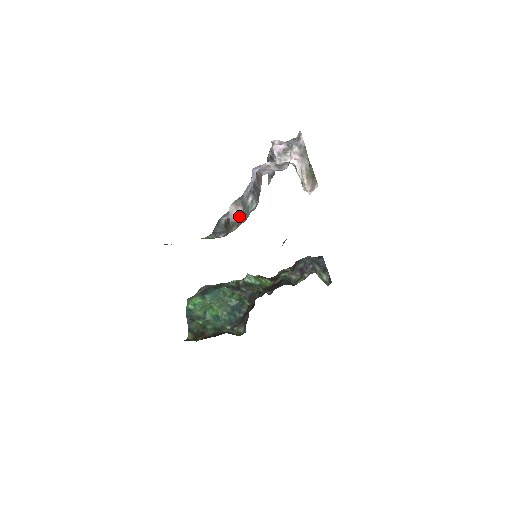
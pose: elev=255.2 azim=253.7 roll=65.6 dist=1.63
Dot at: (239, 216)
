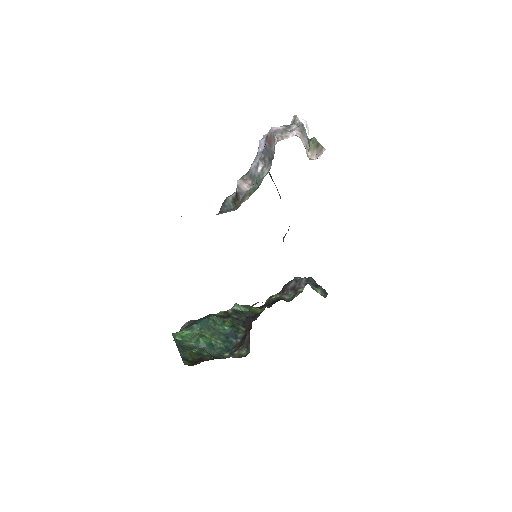
Dot at: (248, 189)
